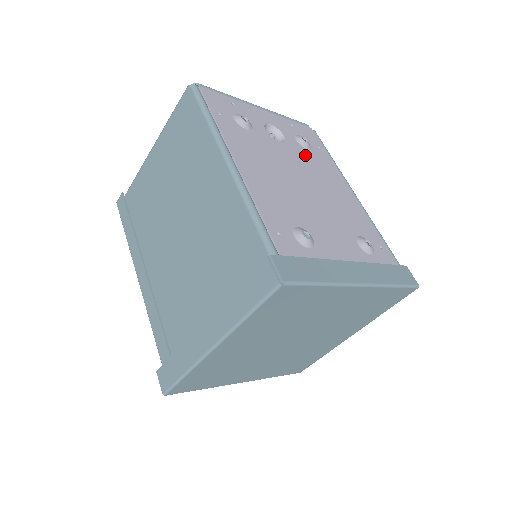
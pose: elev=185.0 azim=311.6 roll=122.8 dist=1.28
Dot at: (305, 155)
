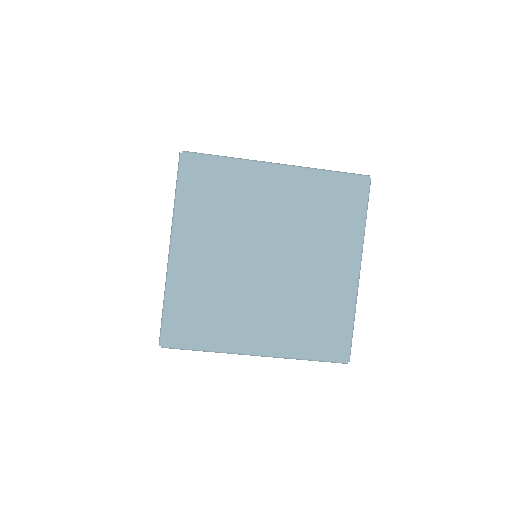
Dot at: occluded
